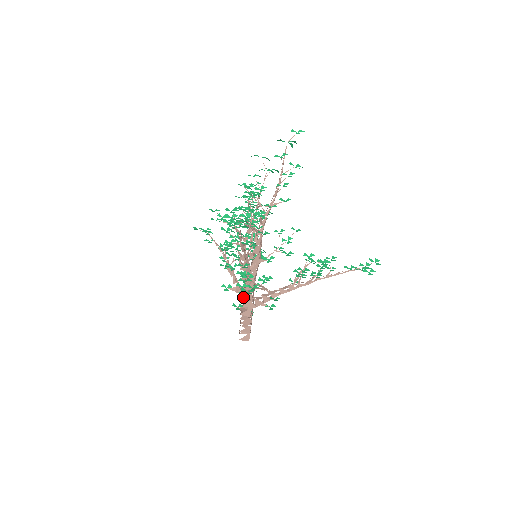
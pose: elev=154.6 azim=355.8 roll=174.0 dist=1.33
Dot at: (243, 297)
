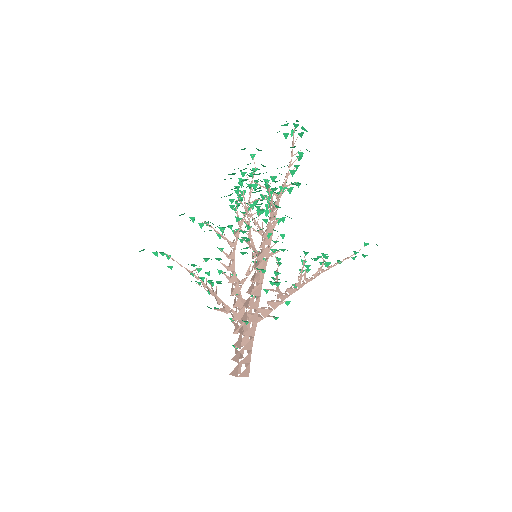
Dot at: (248, 308)
